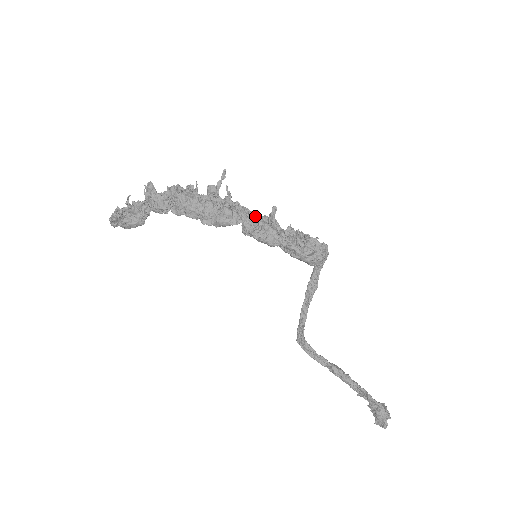
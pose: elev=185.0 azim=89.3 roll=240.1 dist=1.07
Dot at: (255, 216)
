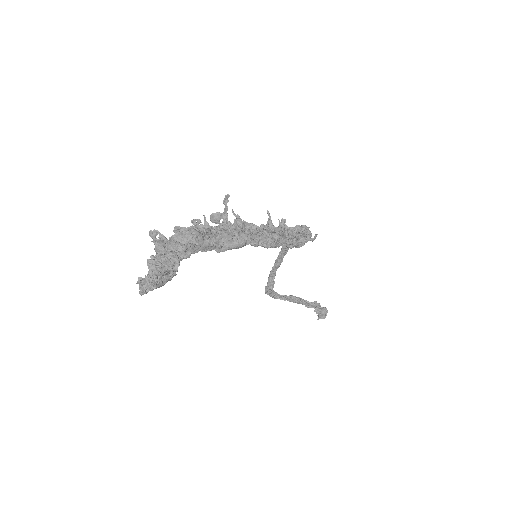
Dot at: (265, 230)
